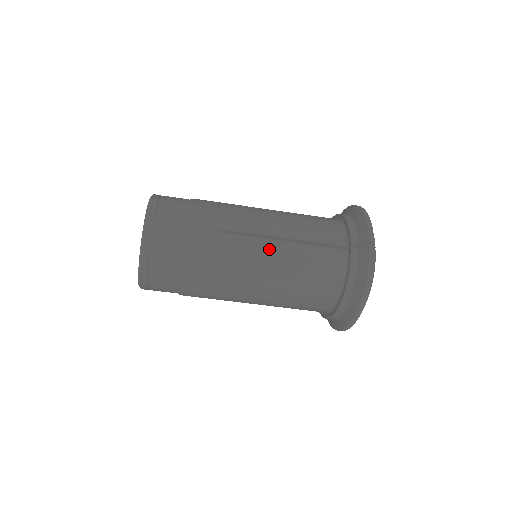
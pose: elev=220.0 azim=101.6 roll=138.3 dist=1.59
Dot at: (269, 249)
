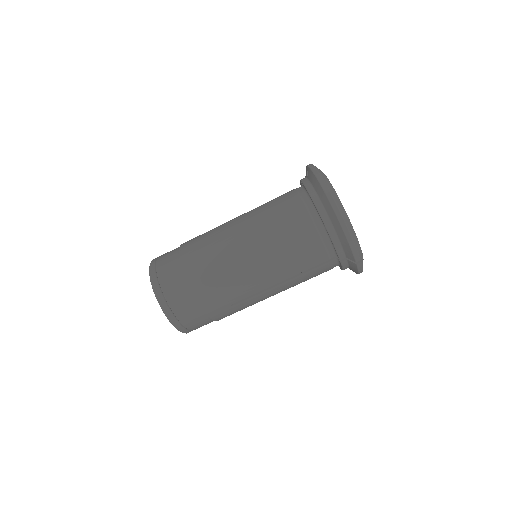
Dot at: (241, 221)
